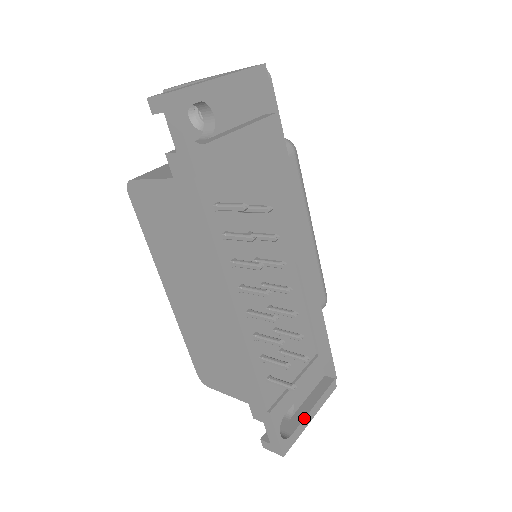
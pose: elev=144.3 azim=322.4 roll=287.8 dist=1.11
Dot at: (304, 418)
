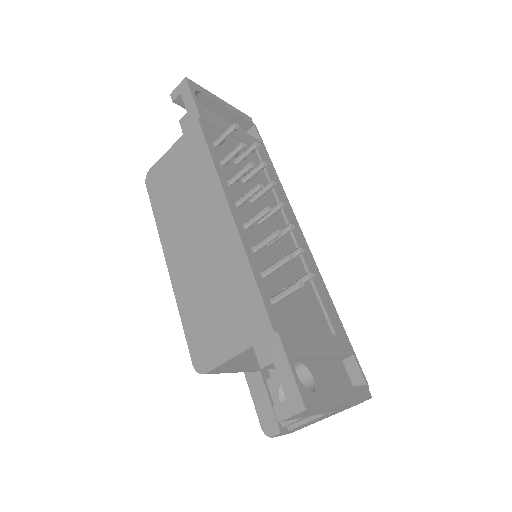
Dot at: (330, 389)
